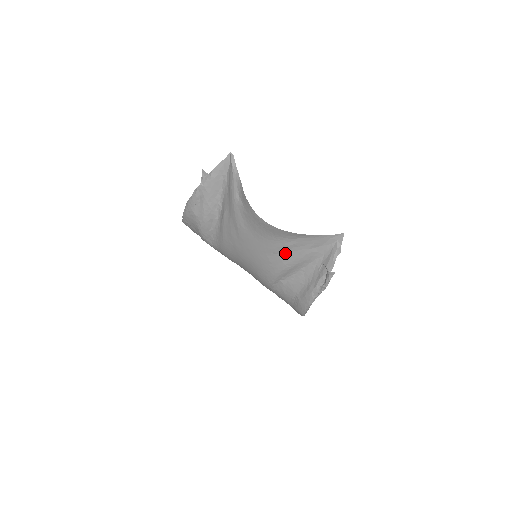
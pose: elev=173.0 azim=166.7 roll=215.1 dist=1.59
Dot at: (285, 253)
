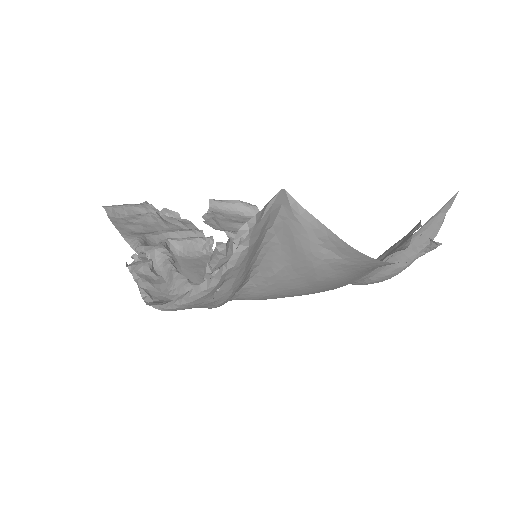
Dot at: occluded
